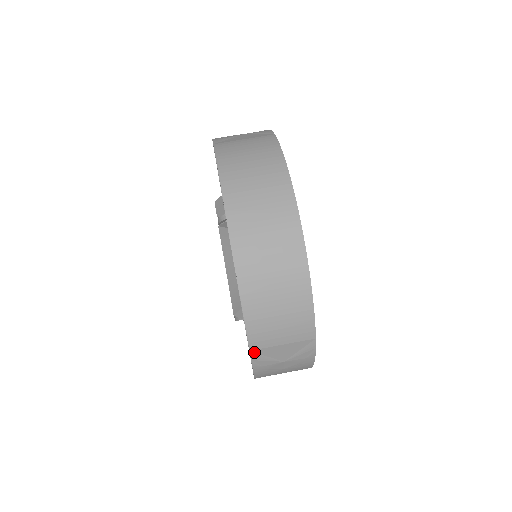
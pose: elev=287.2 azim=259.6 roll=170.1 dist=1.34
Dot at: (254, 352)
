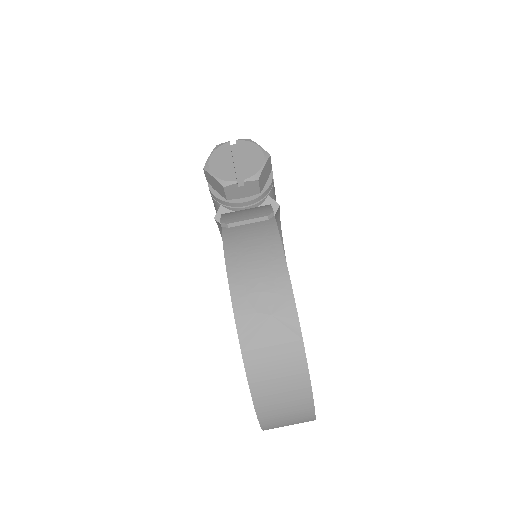
Dot at: occluded
